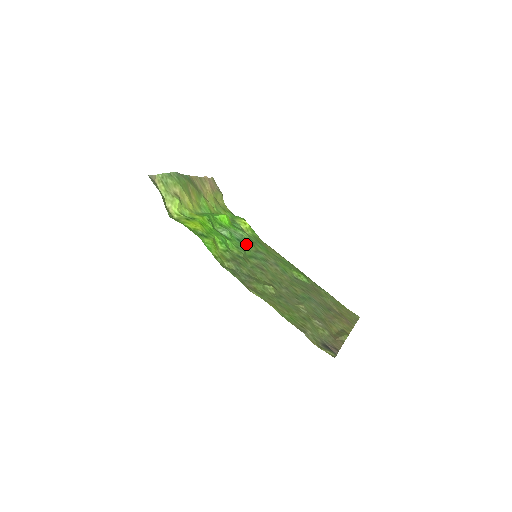
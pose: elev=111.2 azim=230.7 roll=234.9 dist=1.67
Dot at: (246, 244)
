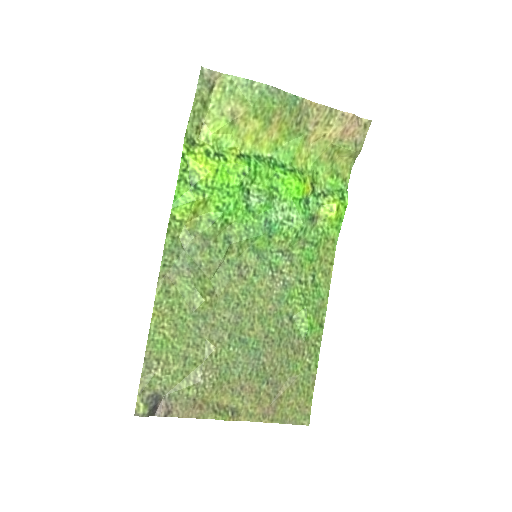
Dot at: (274, 233)
